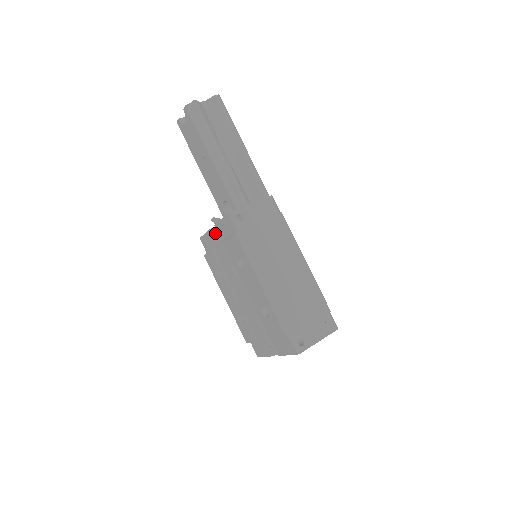
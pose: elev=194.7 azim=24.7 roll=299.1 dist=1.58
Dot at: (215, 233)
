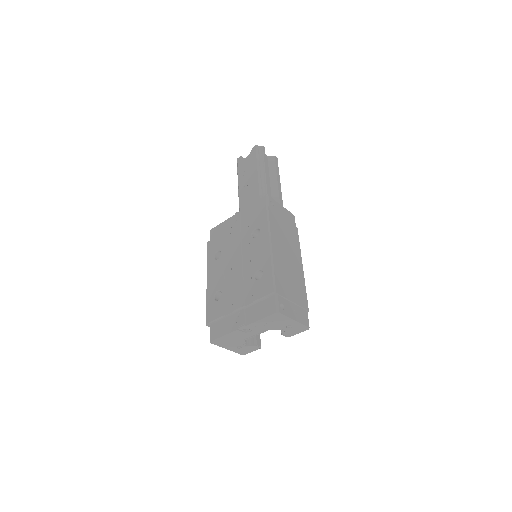
Dot at: (237, 217)
